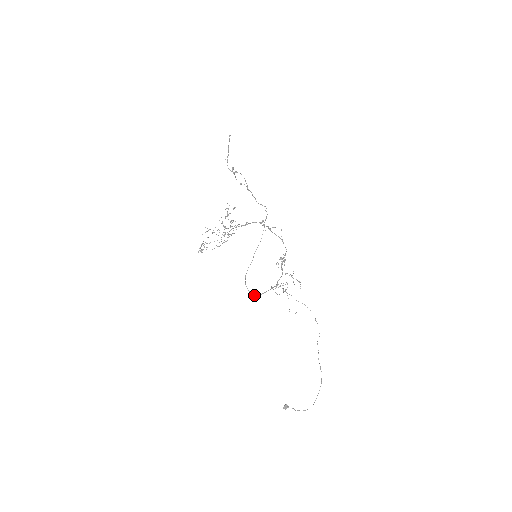
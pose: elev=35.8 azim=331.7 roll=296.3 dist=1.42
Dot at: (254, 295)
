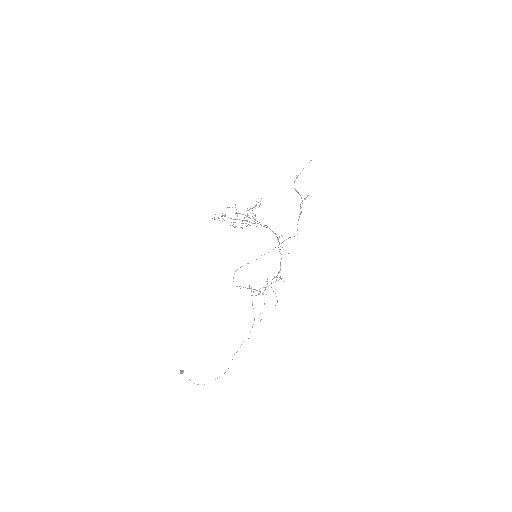
Dot at: occluded
